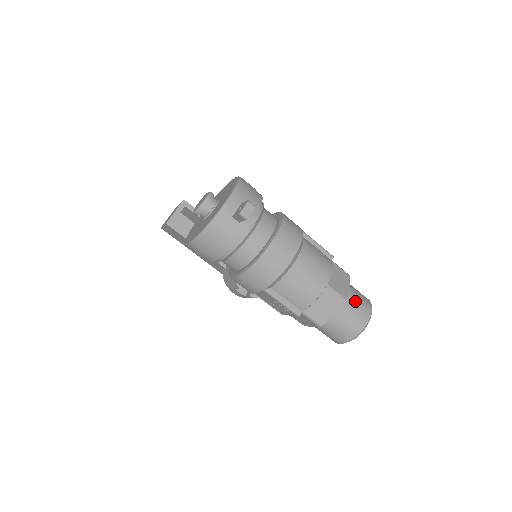
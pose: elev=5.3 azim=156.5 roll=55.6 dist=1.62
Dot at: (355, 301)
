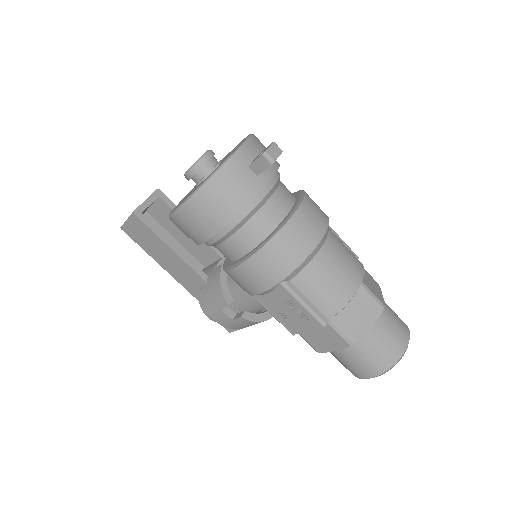
Dot at: (391, 314)
